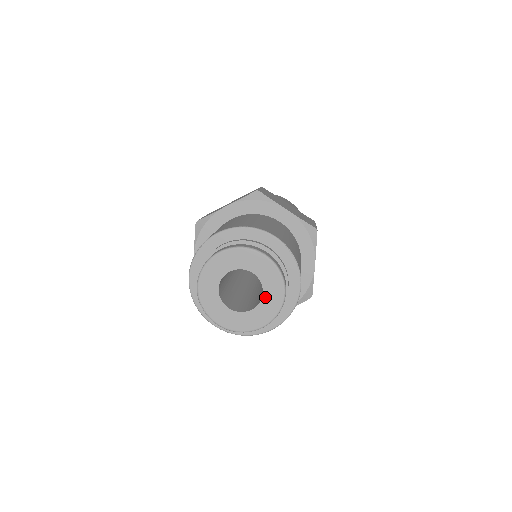
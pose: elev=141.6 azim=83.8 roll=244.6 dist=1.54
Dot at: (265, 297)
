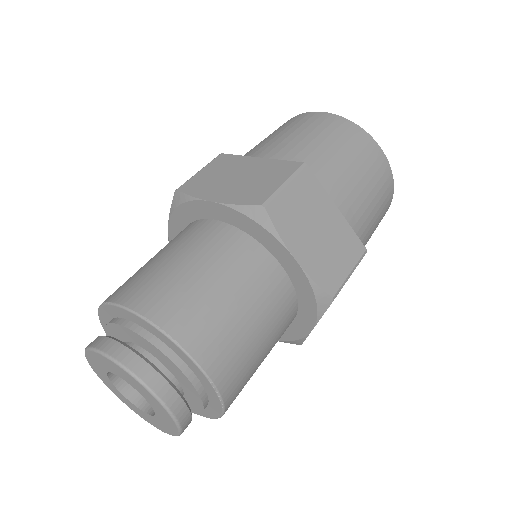
Dot at: (158, 418)
